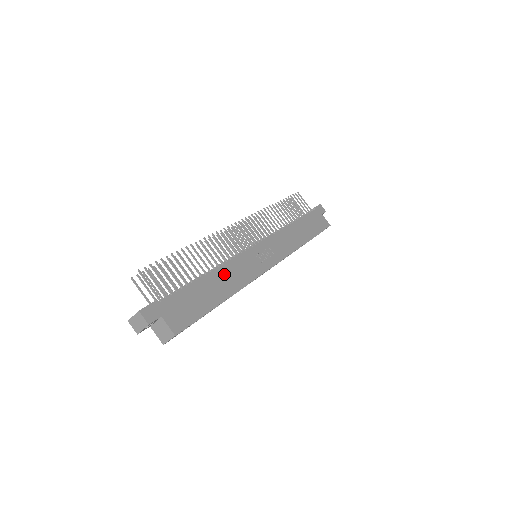
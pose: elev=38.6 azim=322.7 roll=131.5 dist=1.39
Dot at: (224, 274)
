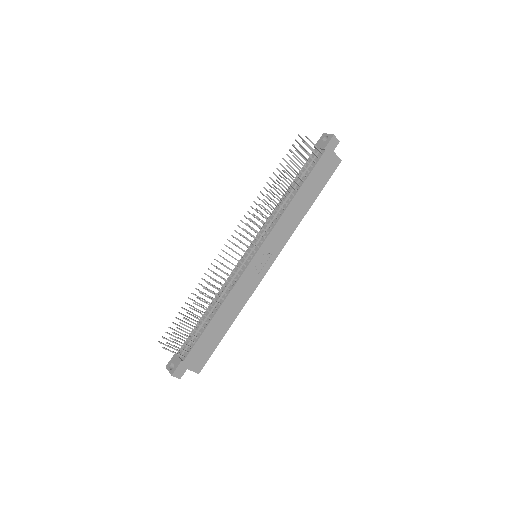
Dot at: (228, 306)
